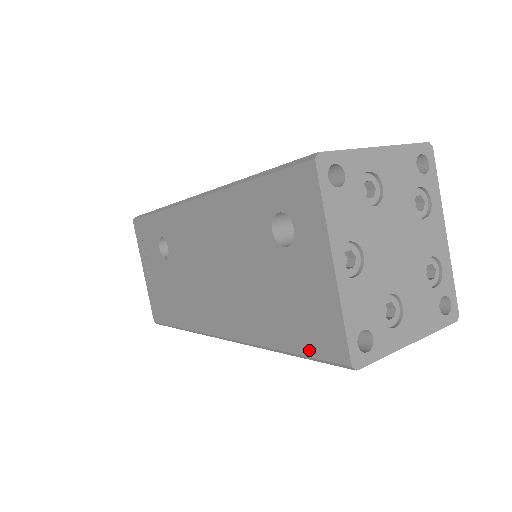
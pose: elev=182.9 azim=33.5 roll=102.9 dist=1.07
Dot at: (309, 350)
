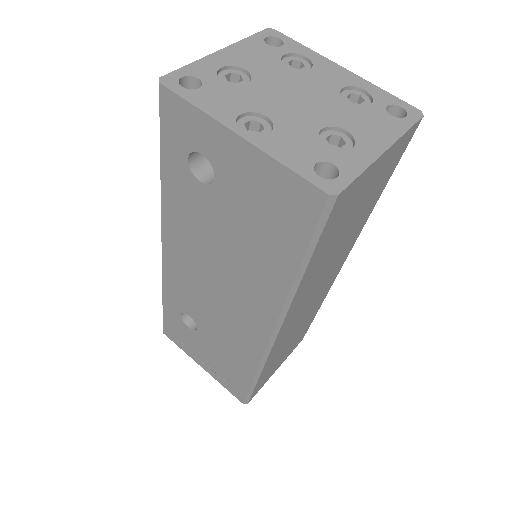
Dot at: (303, 235)
